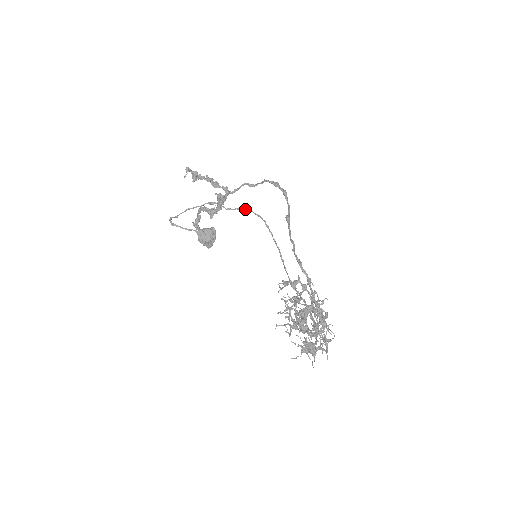
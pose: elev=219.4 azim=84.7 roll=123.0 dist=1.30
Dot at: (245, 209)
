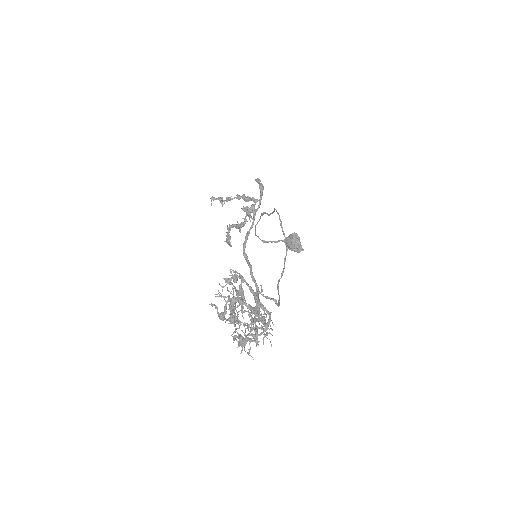
Dot at: (274, 210)
